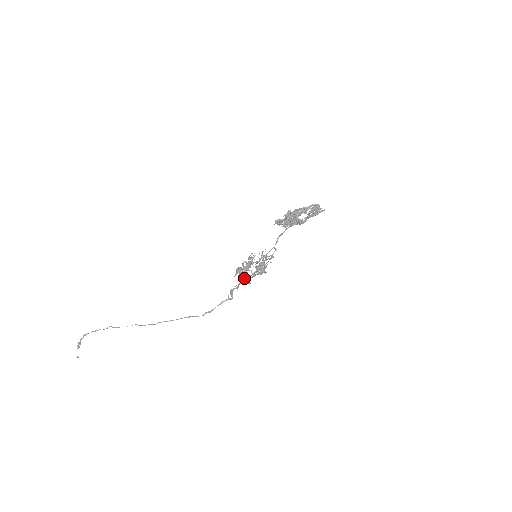
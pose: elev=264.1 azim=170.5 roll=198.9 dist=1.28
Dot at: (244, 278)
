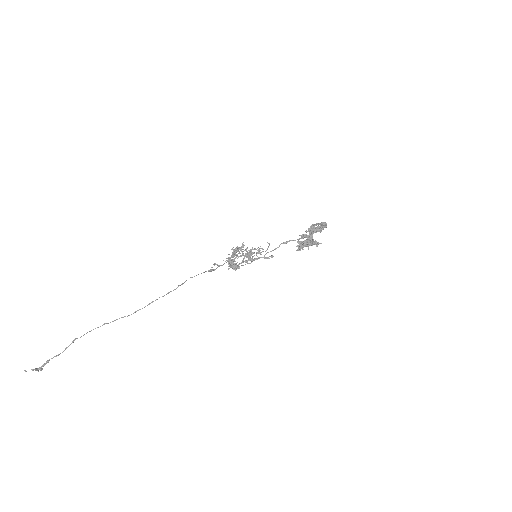
Dot at: (235, 267)
